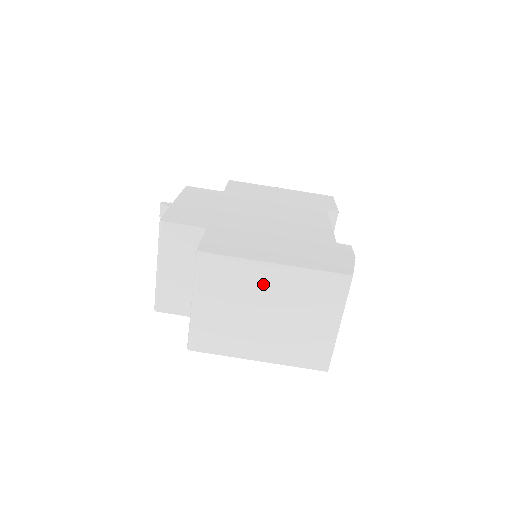
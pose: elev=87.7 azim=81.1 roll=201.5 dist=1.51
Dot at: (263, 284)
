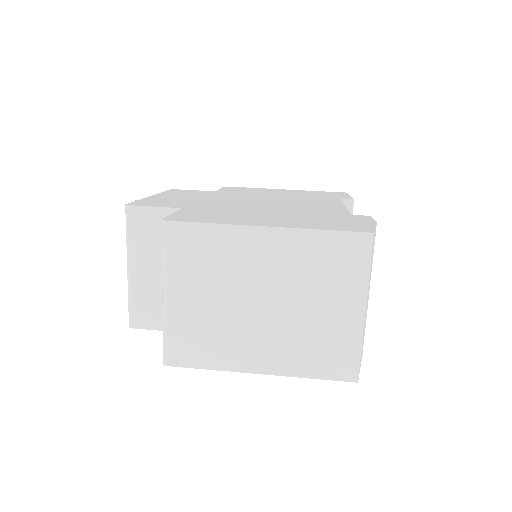
Dot at: (253, 258)
